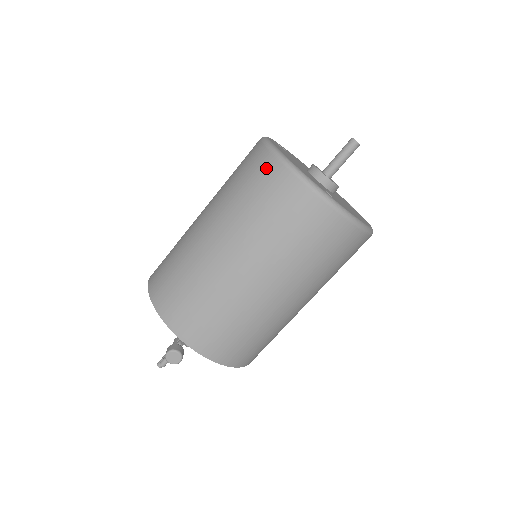
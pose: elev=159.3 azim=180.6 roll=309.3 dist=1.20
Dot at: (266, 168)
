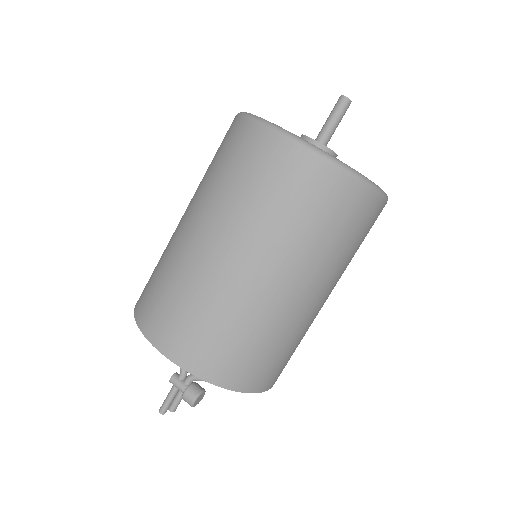
Dot at: (335, 188)
